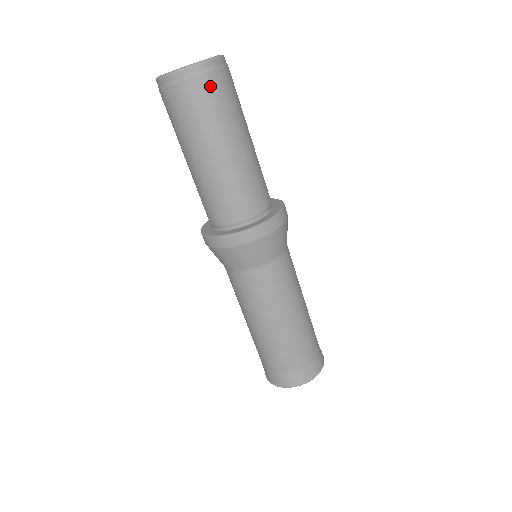
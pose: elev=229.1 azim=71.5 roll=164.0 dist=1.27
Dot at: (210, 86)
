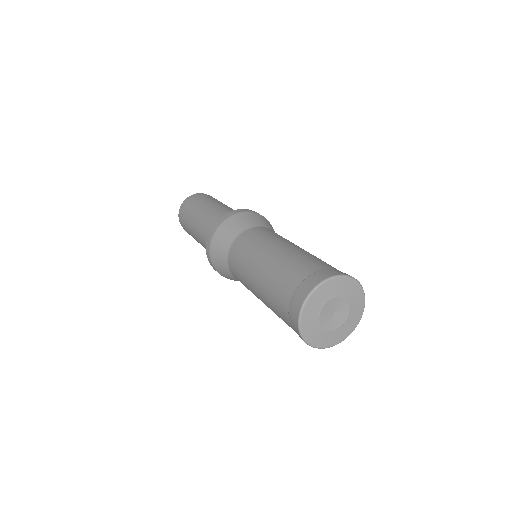
Dot at: (193, 199)
